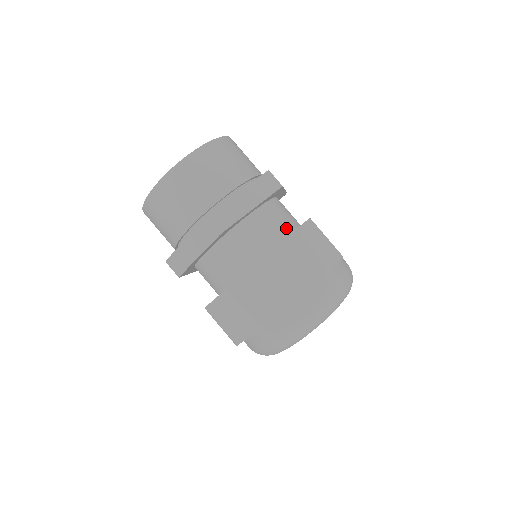
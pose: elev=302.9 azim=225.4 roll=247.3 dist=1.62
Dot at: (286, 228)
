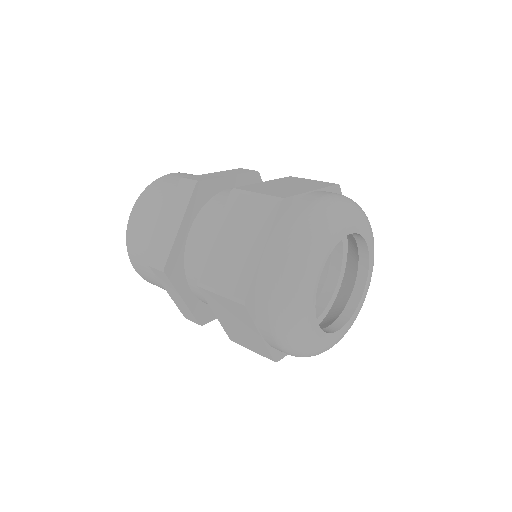
Dot at: occluded
